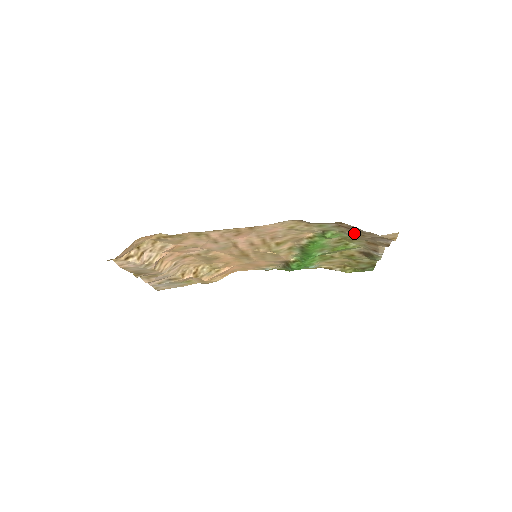
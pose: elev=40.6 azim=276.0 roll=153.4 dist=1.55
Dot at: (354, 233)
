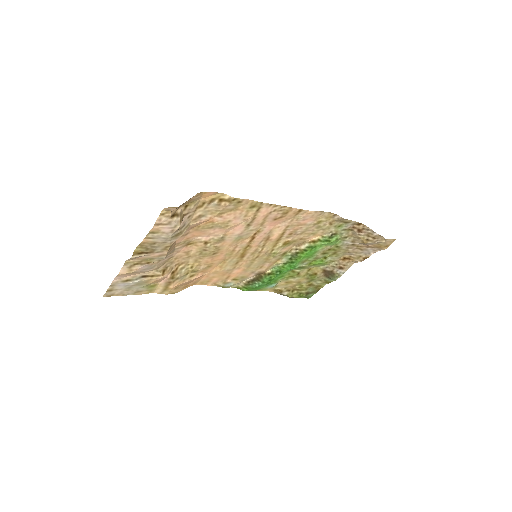
Dot at: (353, 240)
